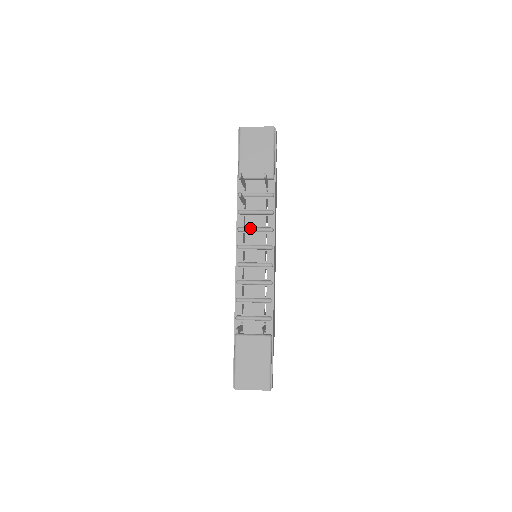
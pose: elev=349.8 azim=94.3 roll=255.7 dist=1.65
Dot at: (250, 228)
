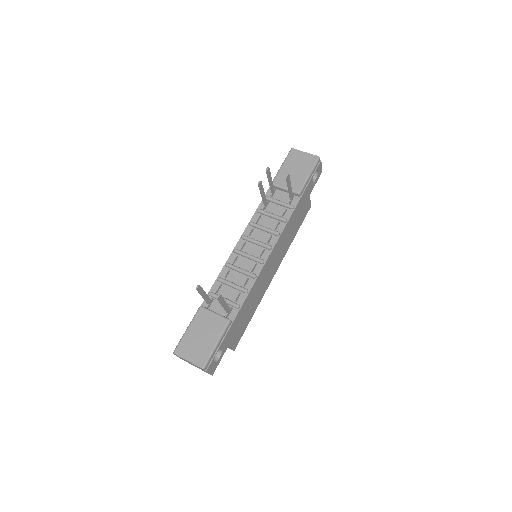
Dot at: (260, 225)
